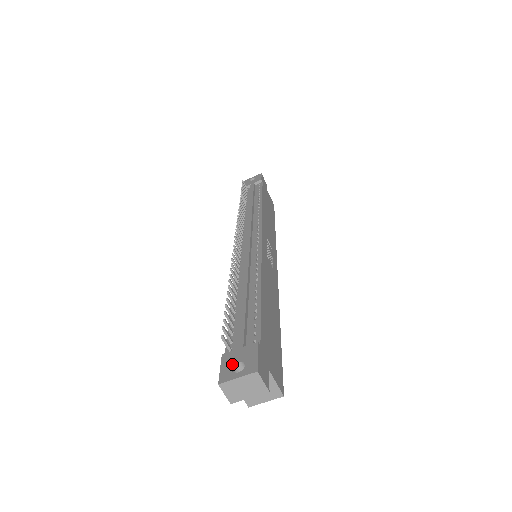
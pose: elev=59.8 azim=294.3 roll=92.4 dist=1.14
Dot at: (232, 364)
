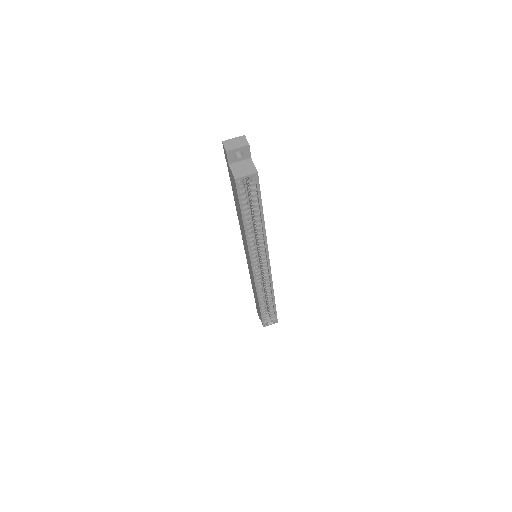
Dot at: occluded
